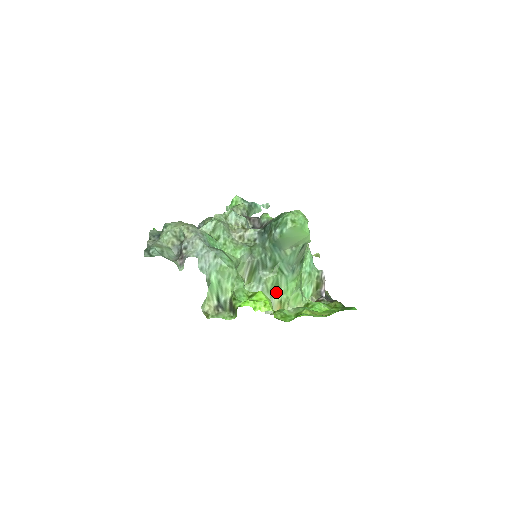
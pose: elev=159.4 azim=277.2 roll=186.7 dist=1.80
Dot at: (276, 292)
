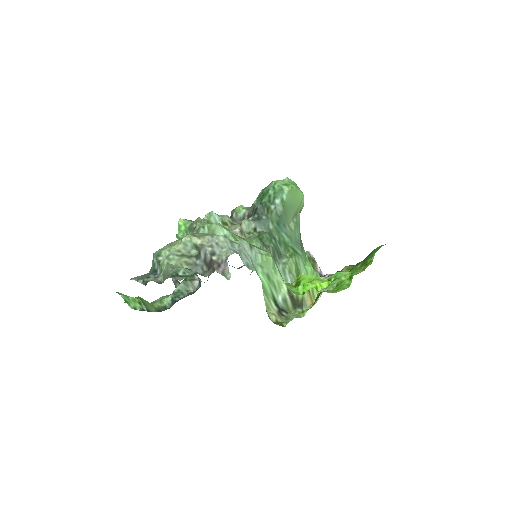
Dot at: occluded
